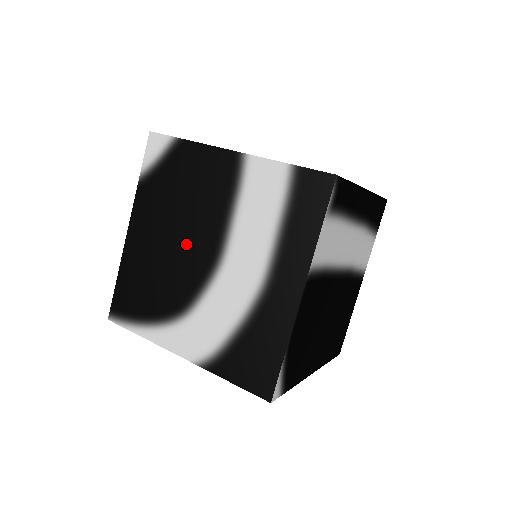
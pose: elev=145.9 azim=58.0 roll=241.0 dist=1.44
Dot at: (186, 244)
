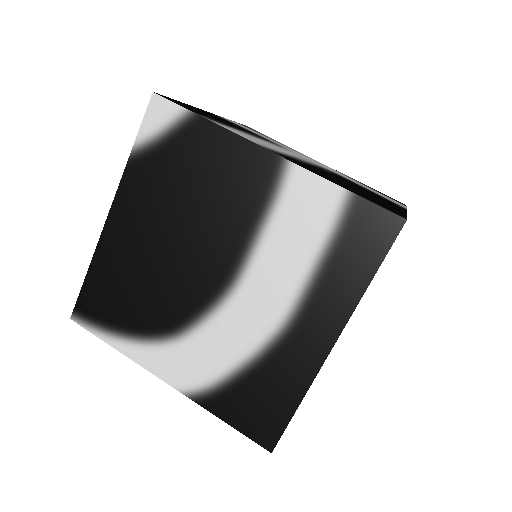
Dot at: (188, 254)
